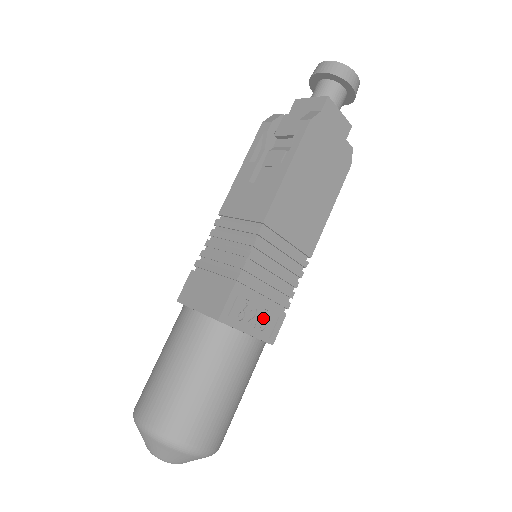
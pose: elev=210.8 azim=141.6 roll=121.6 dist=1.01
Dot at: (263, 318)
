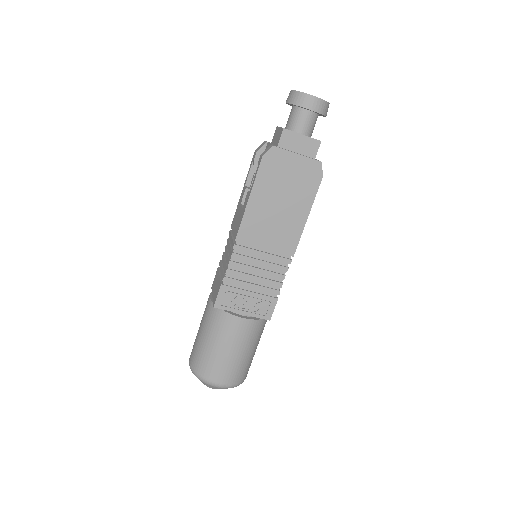
Dot at: (255, 303)
